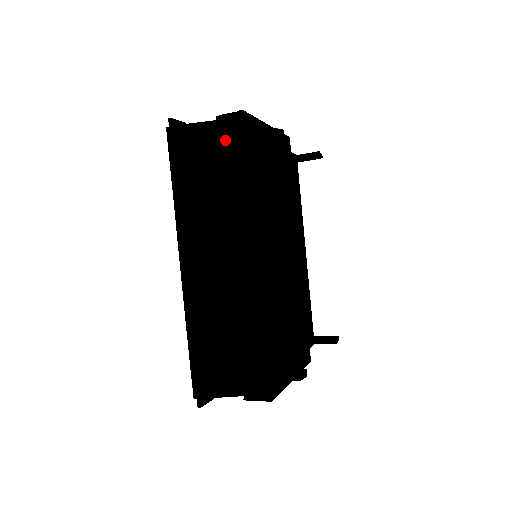
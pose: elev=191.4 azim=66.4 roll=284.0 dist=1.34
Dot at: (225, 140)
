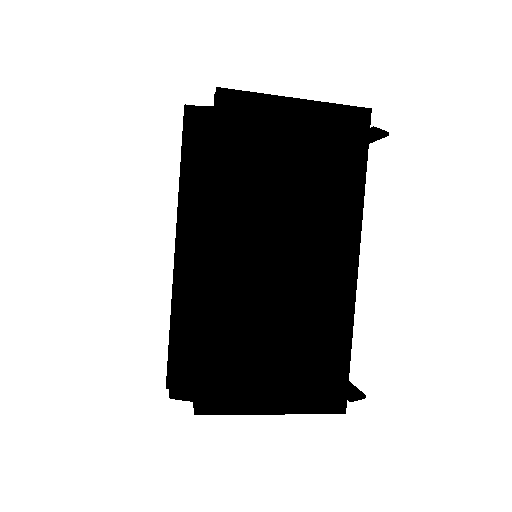
Dot at: (185, 124)
